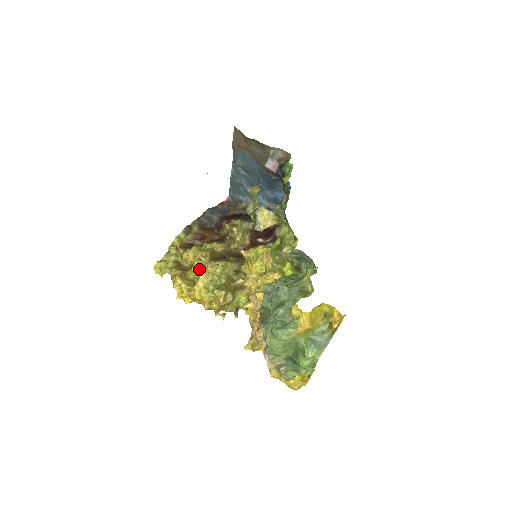
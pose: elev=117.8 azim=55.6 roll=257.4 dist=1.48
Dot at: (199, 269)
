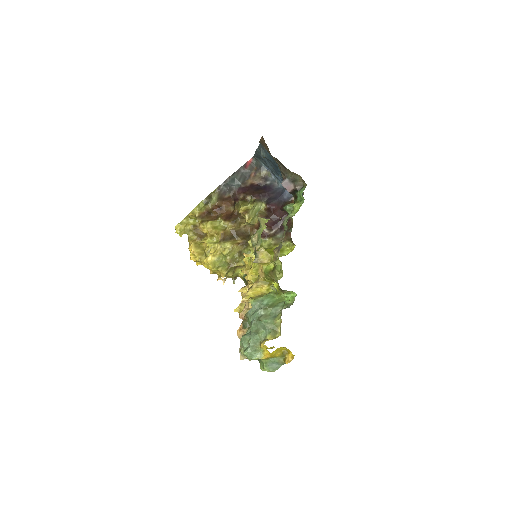
Dot at: (210, 247)
